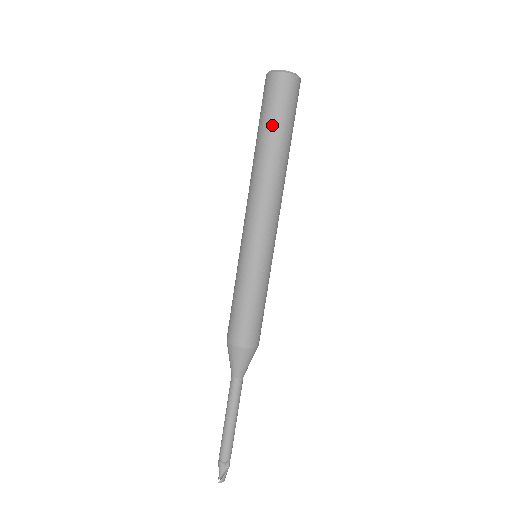
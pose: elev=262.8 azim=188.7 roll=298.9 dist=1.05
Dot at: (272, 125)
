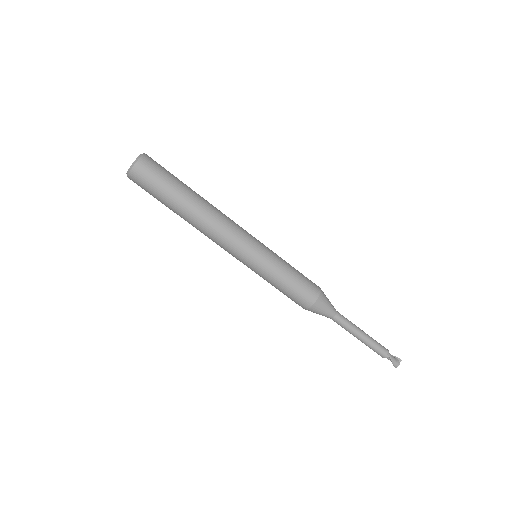
Dot at: (162, 203)
